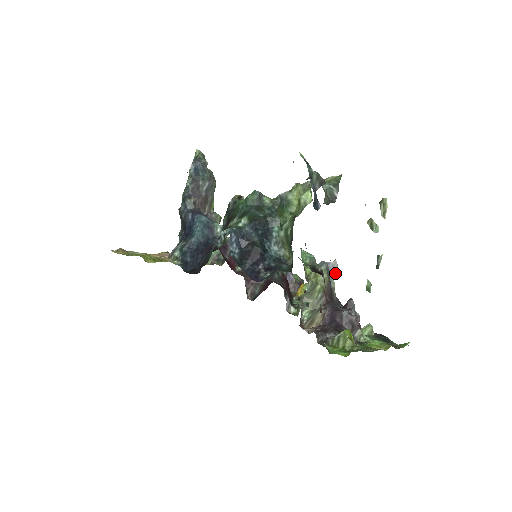
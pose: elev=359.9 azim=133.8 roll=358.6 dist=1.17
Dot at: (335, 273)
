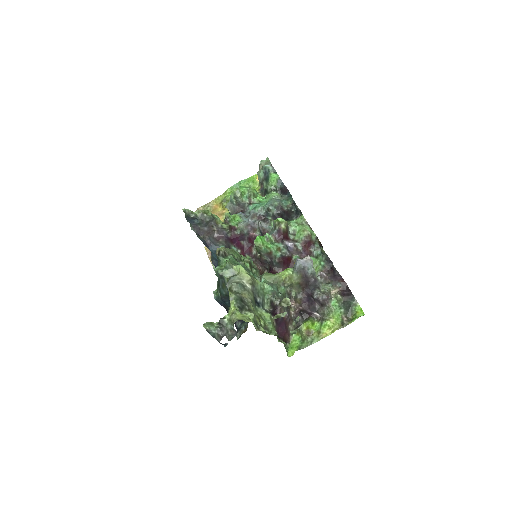
Dot at: (310, 264)
